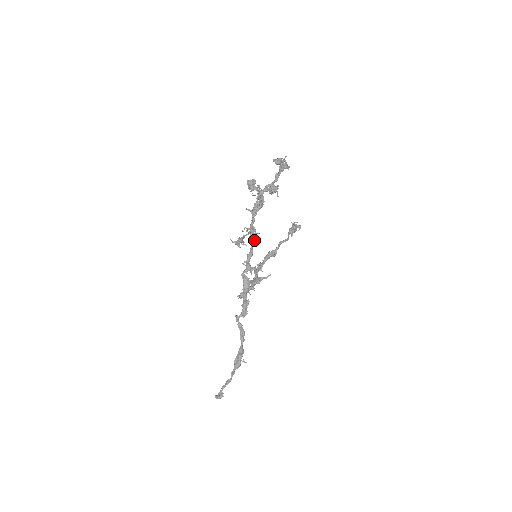
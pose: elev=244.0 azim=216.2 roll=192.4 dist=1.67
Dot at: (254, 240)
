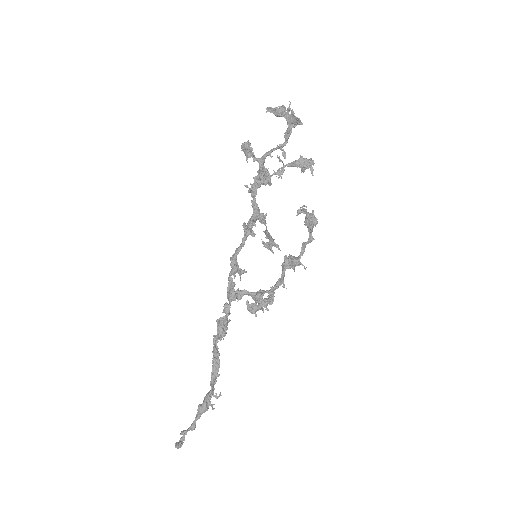
Dot at: (247, 229)
